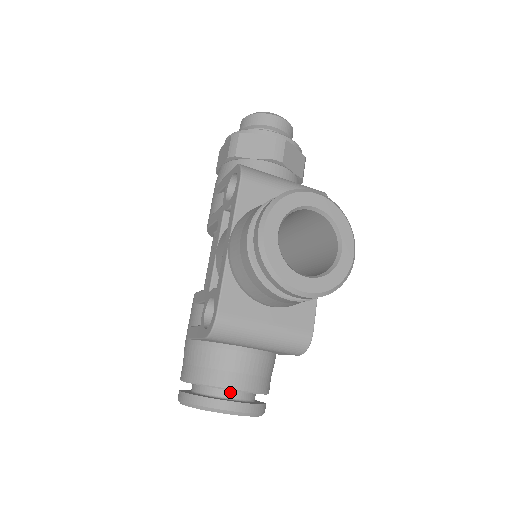
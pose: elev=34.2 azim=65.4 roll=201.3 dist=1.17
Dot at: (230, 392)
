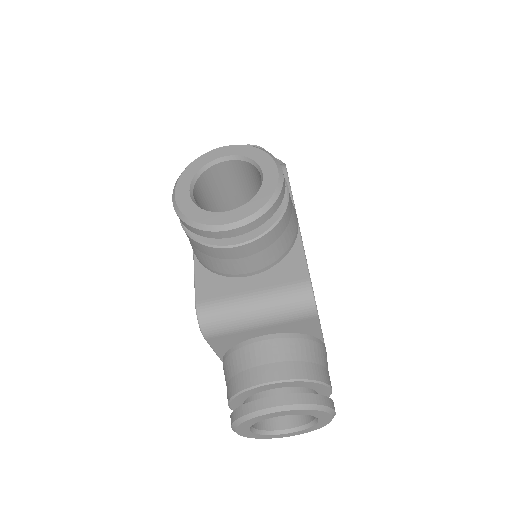
Dot at: (268, 392)
